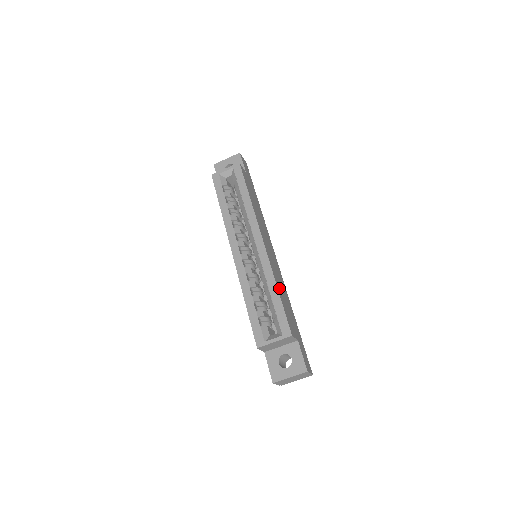
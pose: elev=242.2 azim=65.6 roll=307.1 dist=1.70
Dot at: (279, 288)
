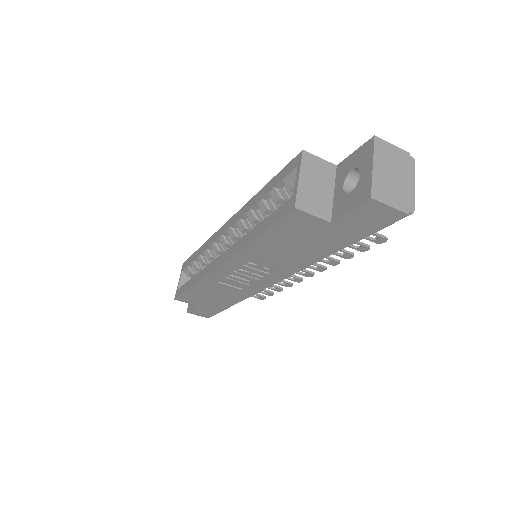
Dot at: occluded
